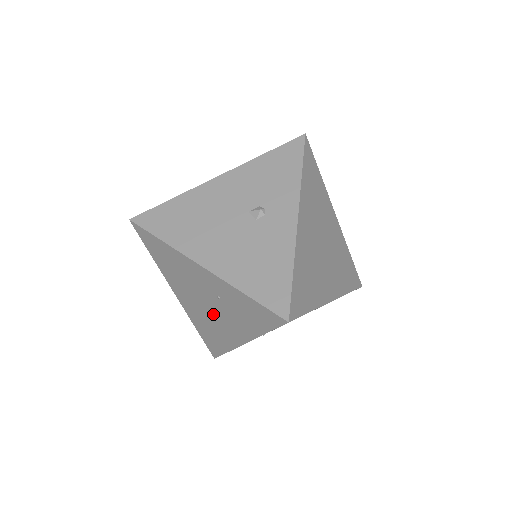
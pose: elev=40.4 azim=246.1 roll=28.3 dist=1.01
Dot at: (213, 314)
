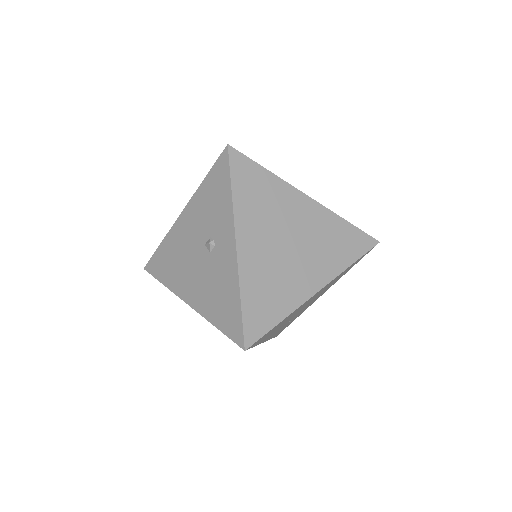
Dot at: occluded
